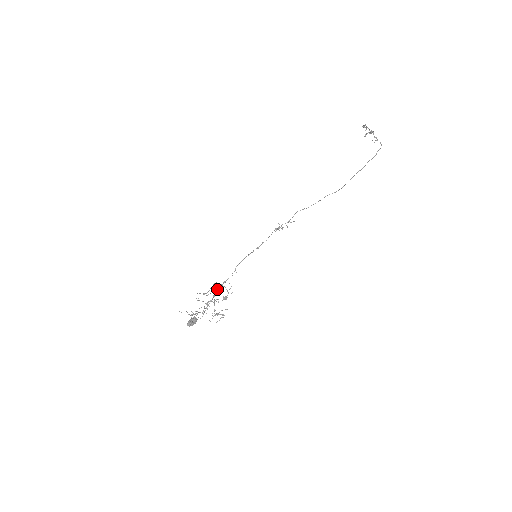
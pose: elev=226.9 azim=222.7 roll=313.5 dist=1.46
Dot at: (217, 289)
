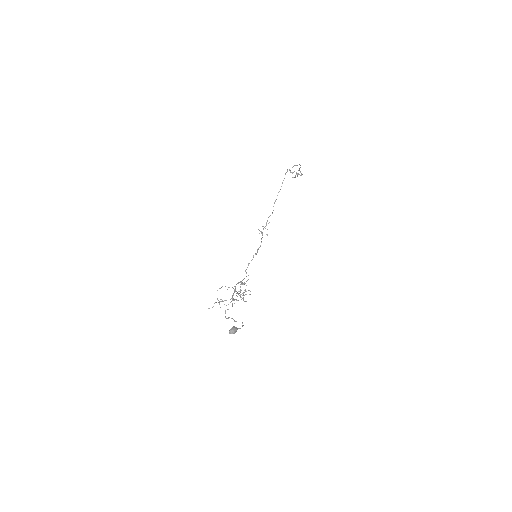
Dot at: occluded
